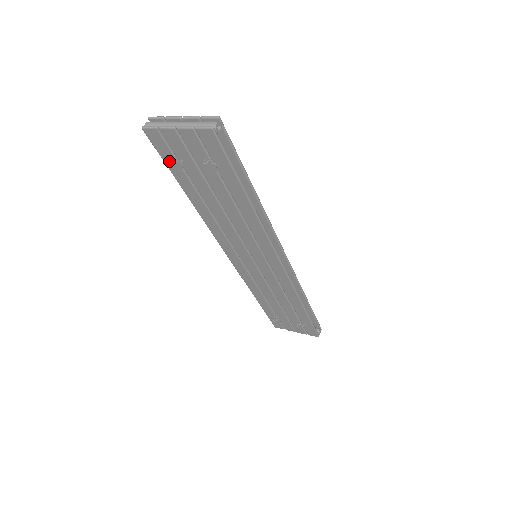
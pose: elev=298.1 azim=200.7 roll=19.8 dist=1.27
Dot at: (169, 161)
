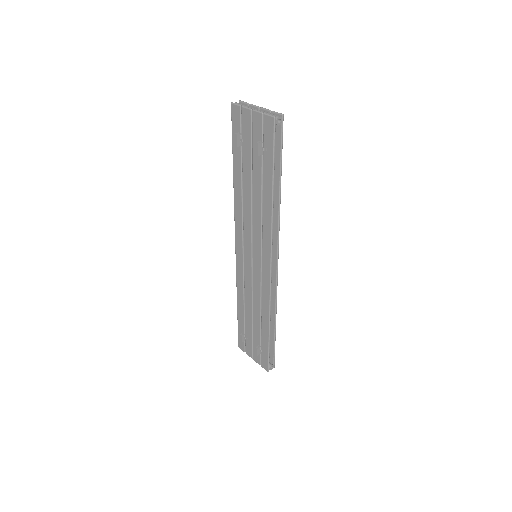
Dot at: (235, 133)
